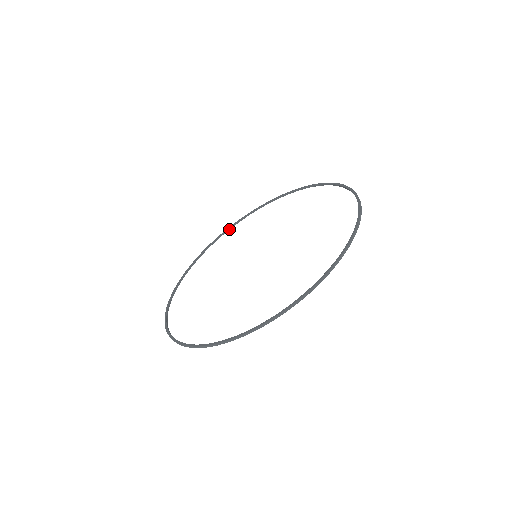
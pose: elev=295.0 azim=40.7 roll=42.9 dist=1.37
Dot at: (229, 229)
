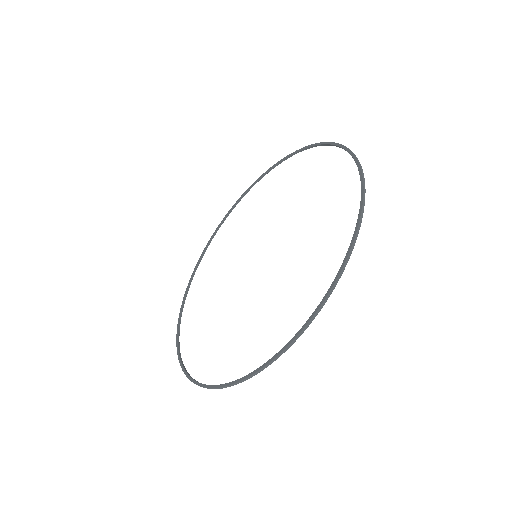
Dot at: (264, 175)
